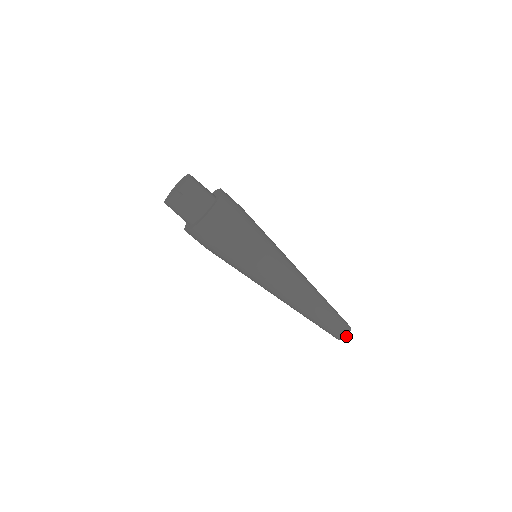
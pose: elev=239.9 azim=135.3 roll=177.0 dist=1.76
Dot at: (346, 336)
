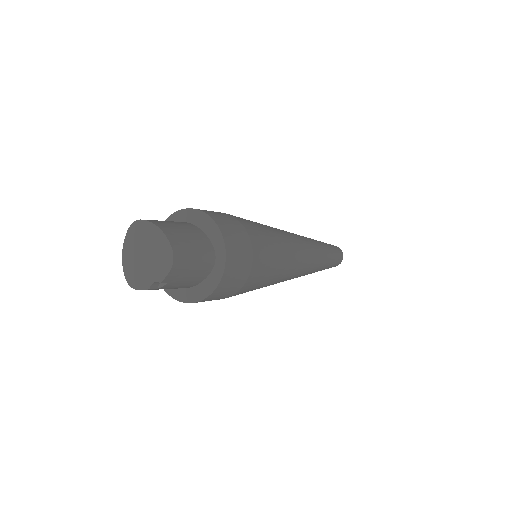
Dot at: occluded
